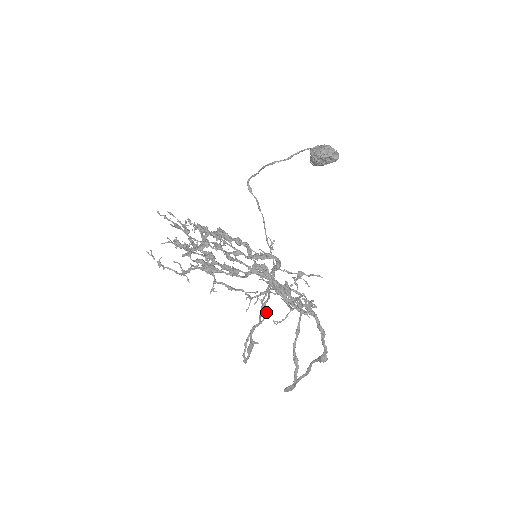
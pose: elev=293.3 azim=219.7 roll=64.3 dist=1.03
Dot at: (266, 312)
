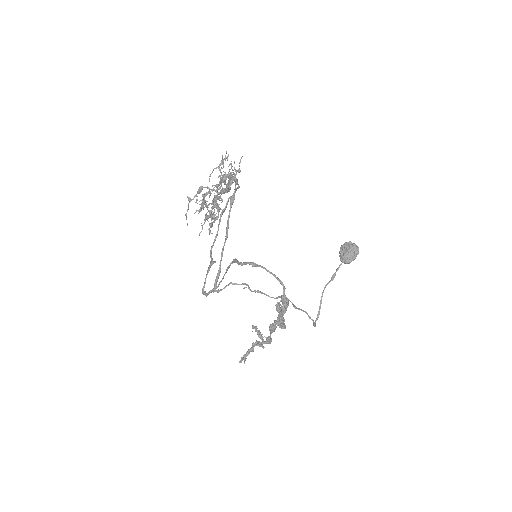
Dot at: (246, 284)
